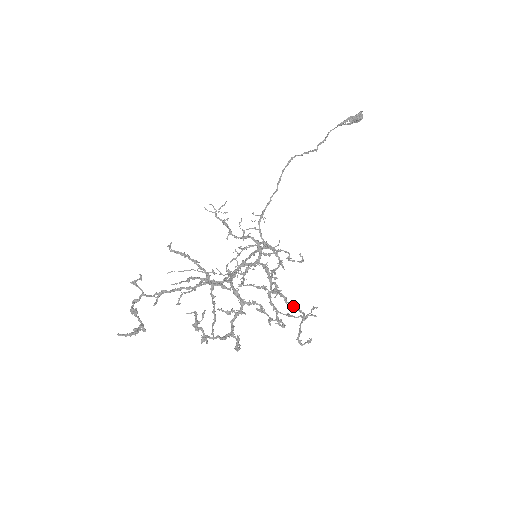
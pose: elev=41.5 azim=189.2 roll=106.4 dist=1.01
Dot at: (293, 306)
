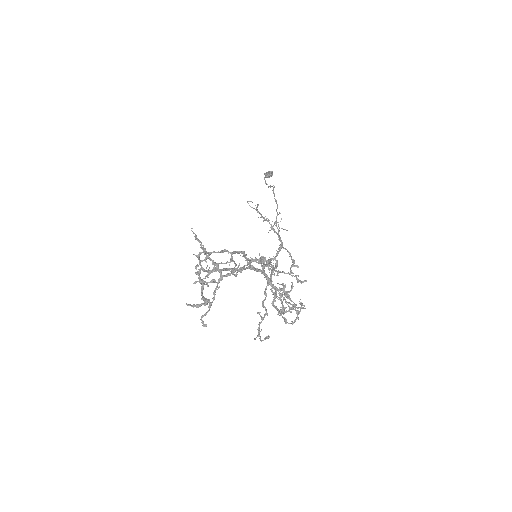
Dot at: (263, 305)
